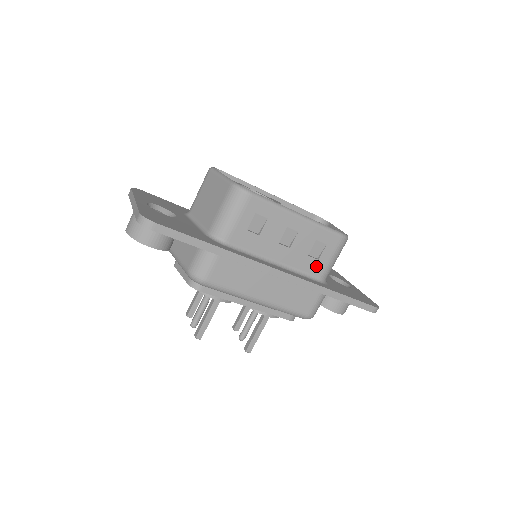
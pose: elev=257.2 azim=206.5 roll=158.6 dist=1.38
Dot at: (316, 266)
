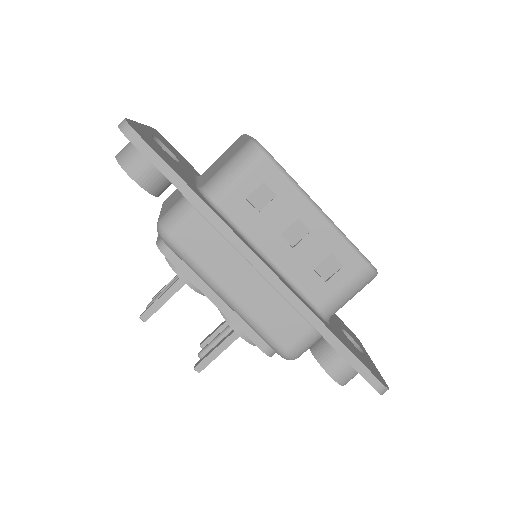
Dot at: (320, 289)
